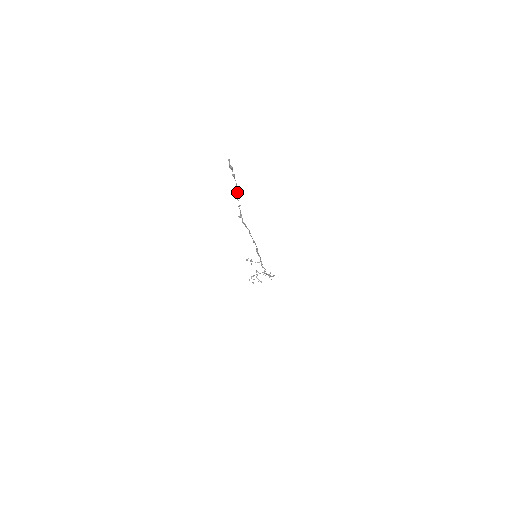
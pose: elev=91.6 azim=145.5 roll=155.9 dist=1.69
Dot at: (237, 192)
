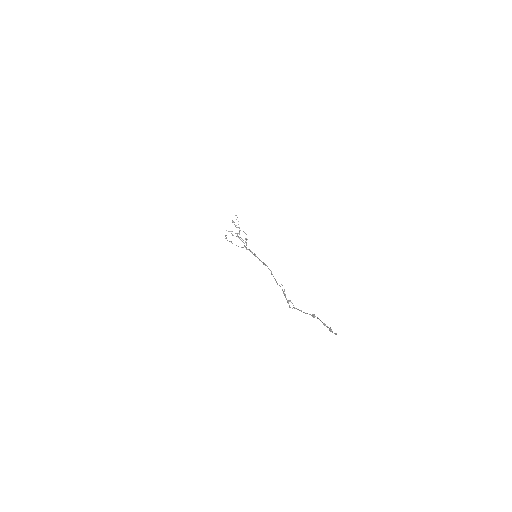
Dot at: (311, 315)
